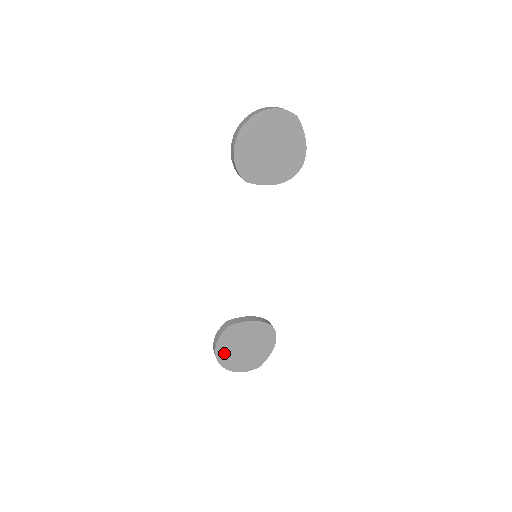
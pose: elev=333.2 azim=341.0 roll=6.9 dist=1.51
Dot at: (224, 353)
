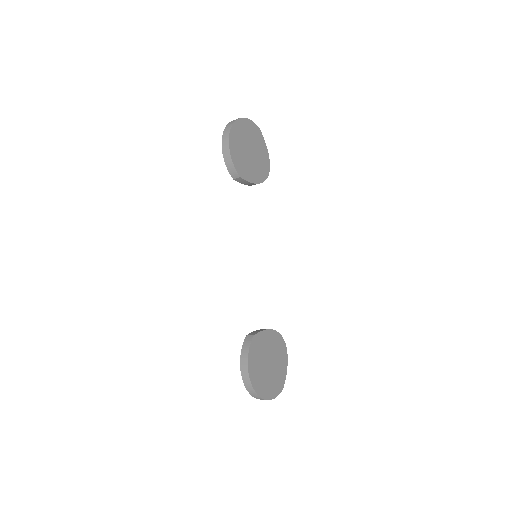
Dot at: (255, 374)
